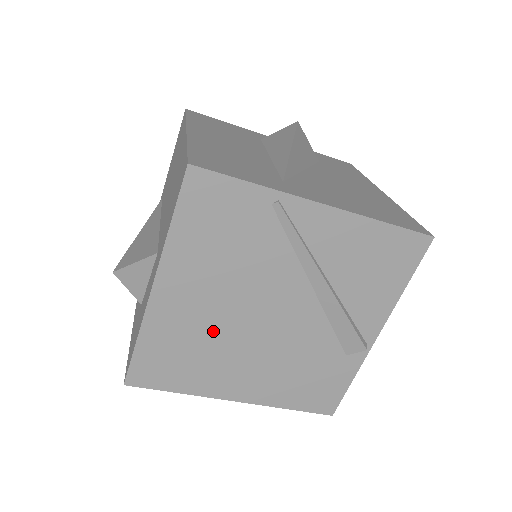
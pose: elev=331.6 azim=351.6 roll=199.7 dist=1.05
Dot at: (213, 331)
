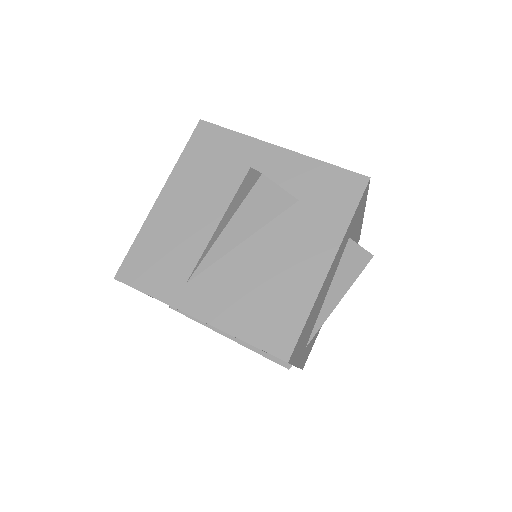
Dot at: occluded
